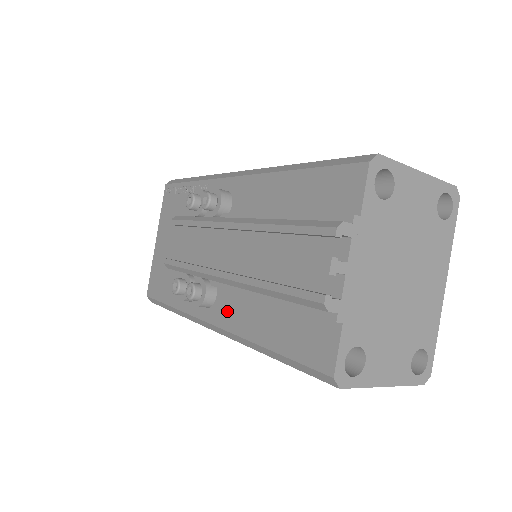
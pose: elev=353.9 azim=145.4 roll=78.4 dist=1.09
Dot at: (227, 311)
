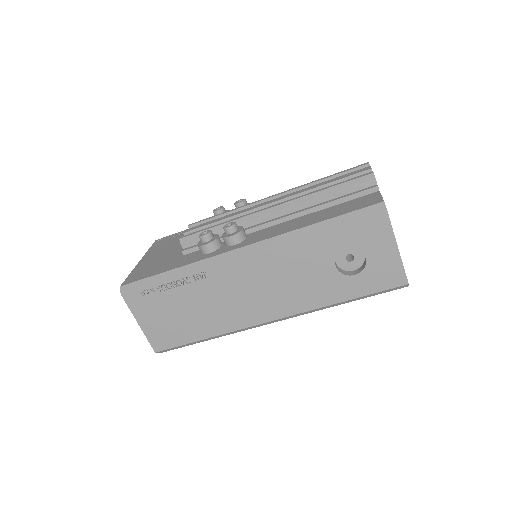
Dot at: (264, 234)
